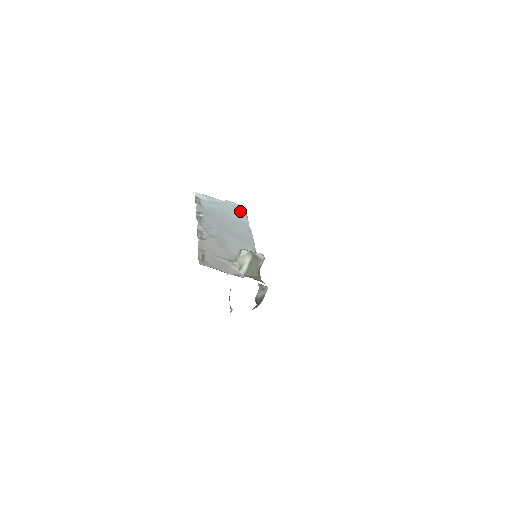
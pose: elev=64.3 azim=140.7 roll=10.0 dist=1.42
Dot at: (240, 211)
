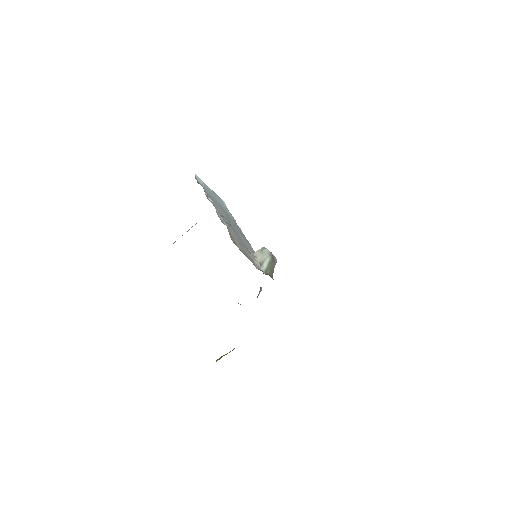
Dot at: occluded
